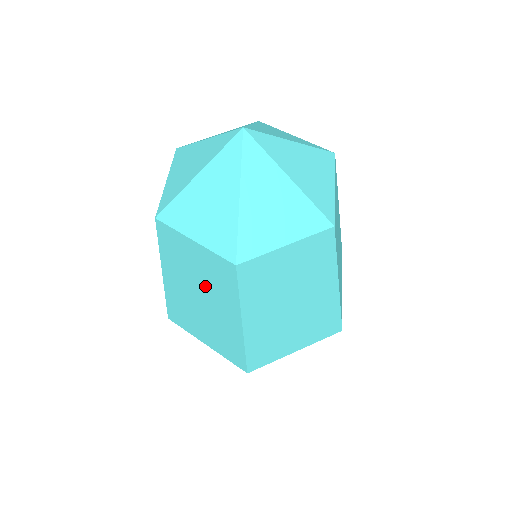
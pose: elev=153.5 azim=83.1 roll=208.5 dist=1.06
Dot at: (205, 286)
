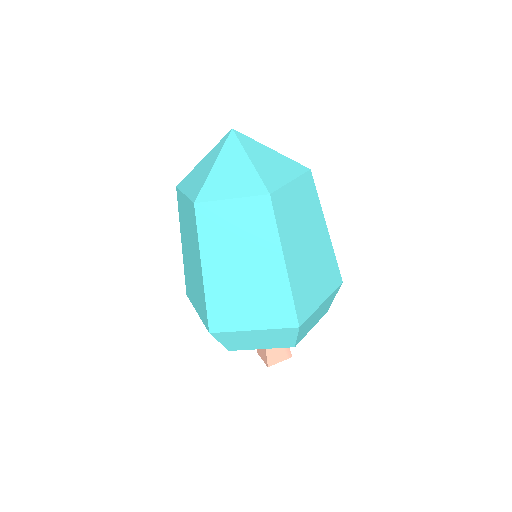
Dot at: (246, 244)
